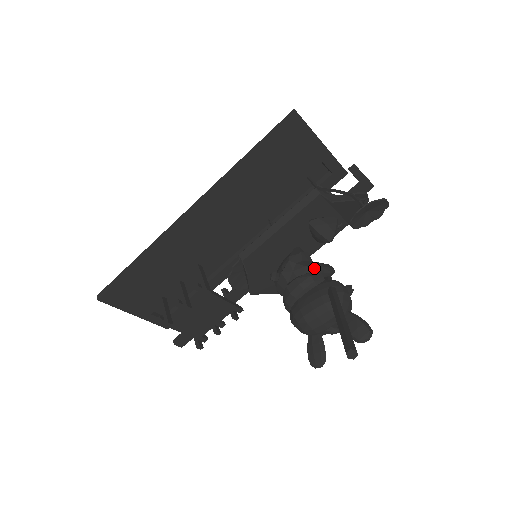
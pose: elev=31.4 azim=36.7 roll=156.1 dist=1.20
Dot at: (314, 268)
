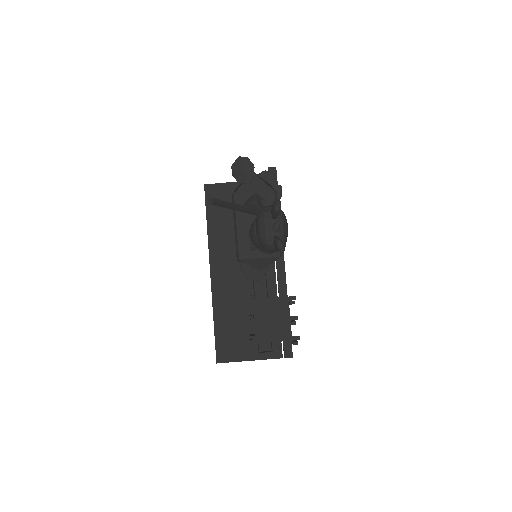
Dot at: occluded
